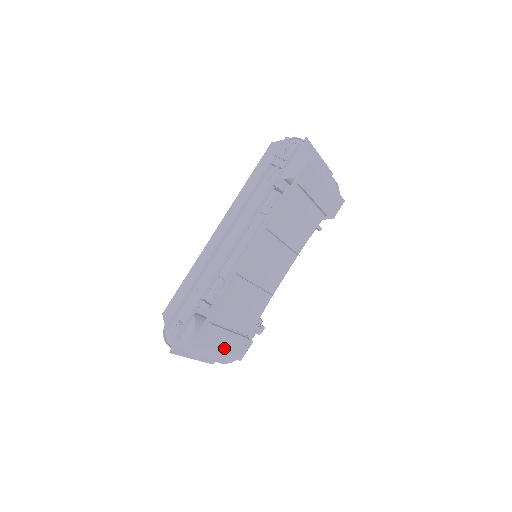
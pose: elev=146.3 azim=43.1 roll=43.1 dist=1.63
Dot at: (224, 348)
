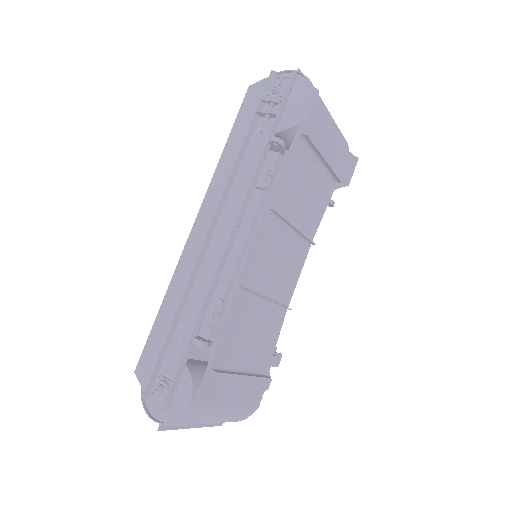
Dot at: (237, 401)
